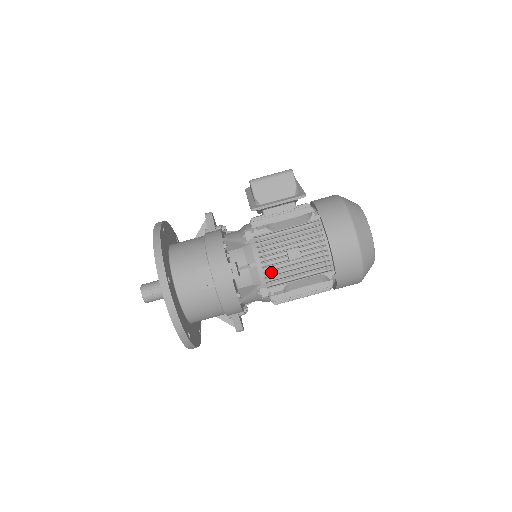
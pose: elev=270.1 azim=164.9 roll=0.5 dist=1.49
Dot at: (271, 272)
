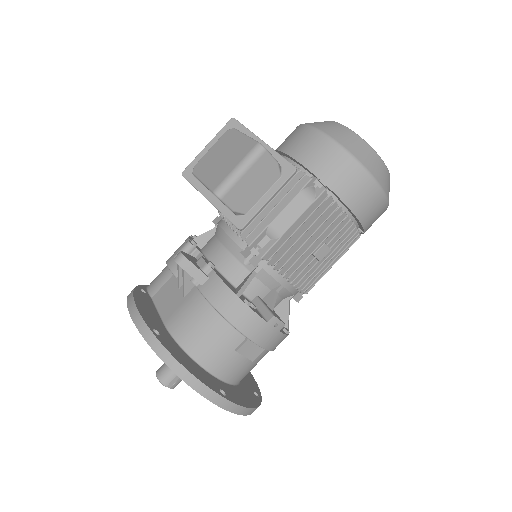
Dot at: occluded
